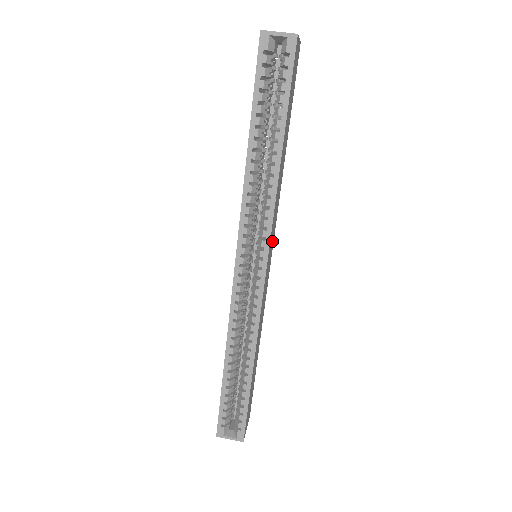
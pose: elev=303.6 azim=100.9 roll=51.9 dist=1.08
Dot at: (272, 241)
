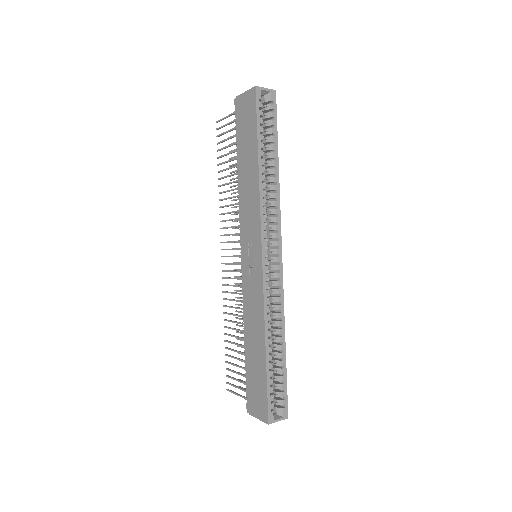
Dot at: (268, 239)
